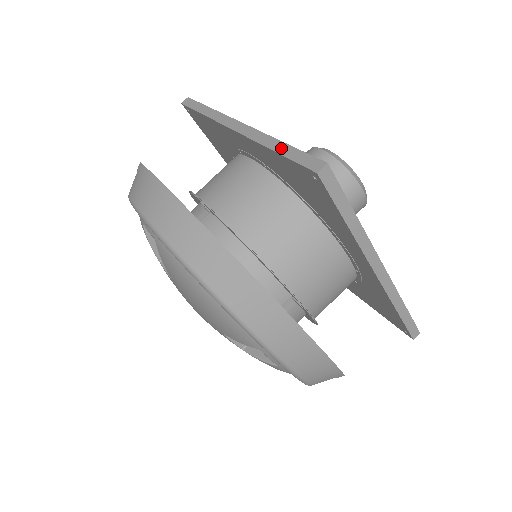
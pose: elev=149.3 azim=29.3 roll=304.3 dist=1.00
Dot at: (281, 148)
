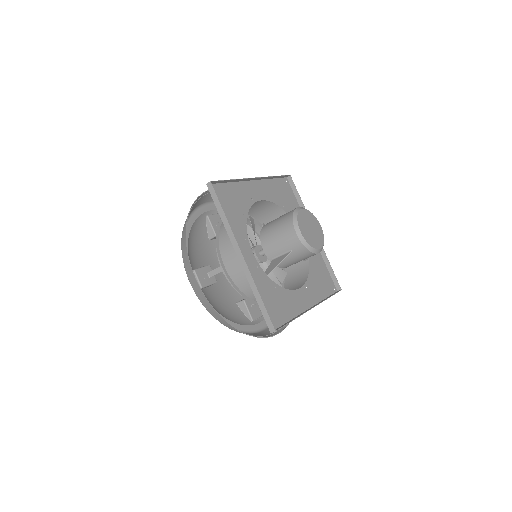
Dot at: (259, 301)
